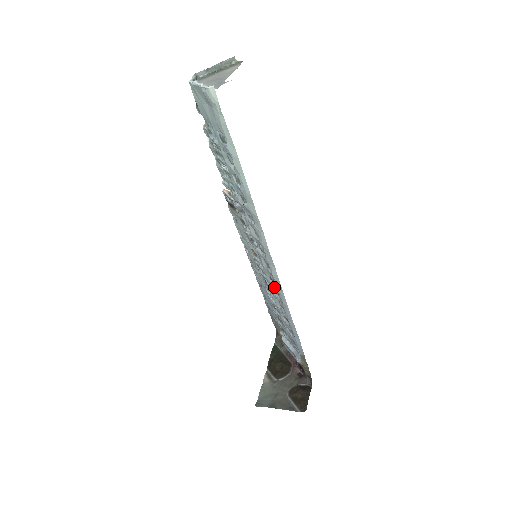
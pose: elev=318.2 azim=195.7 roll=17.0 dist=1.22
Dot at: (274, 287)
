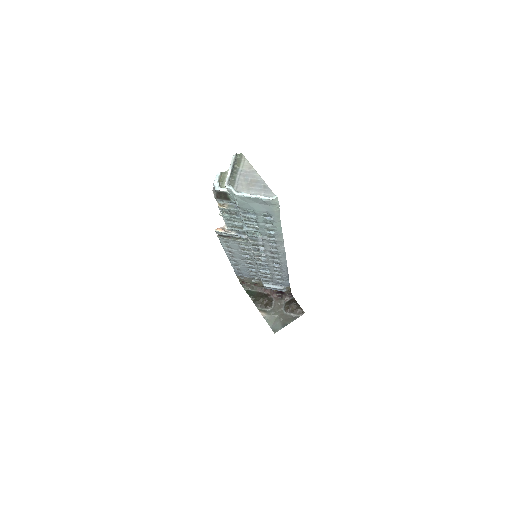
Dot at: occluded
